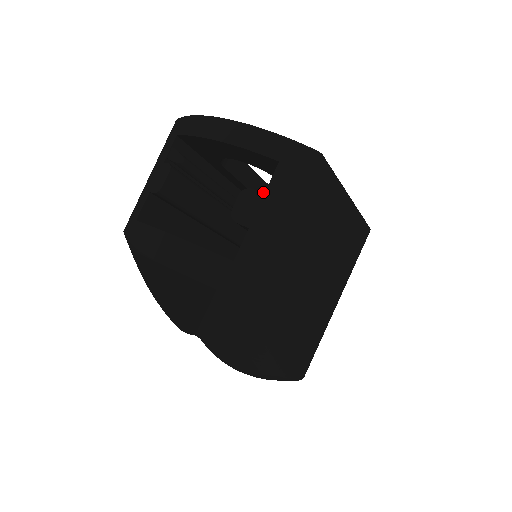
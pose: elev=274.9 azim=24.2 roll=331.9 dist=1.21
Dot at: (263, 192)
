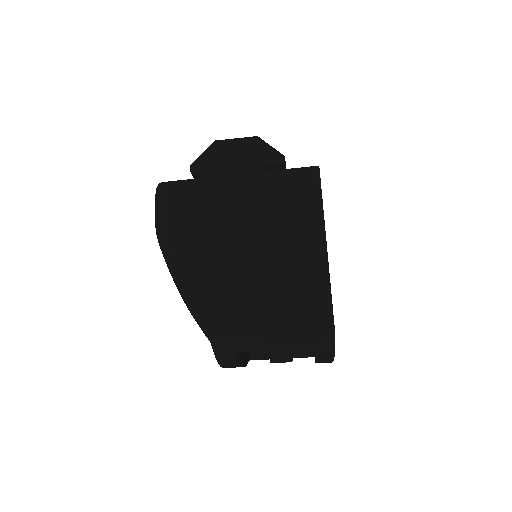
Dot at: occluded
